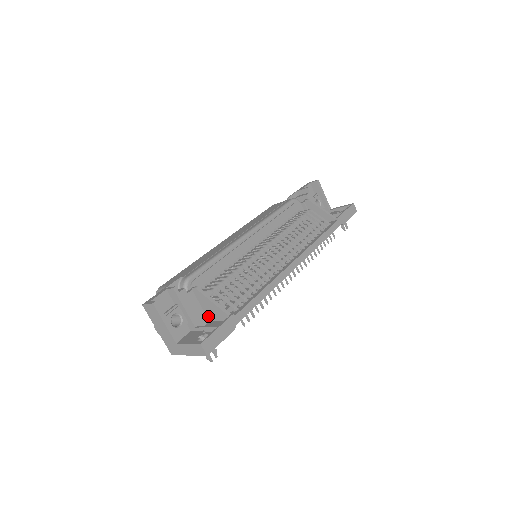
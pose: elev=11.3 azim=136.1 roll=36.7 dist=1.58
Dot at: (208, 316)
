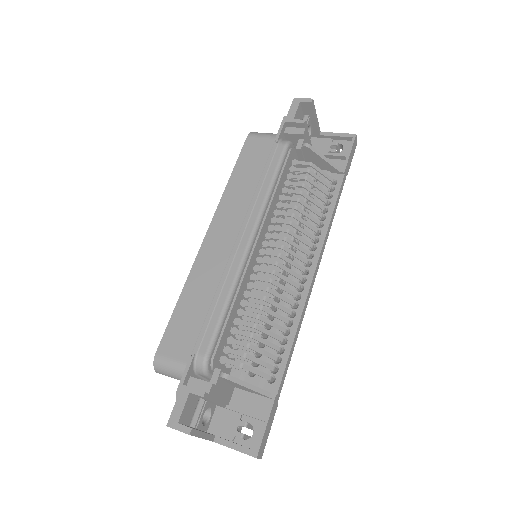
Dot at: (235, 386)
